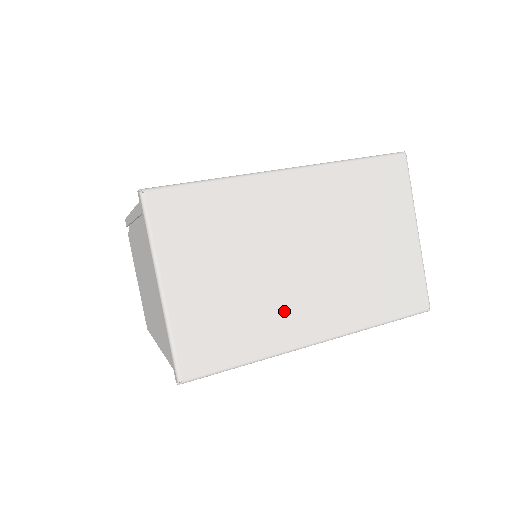
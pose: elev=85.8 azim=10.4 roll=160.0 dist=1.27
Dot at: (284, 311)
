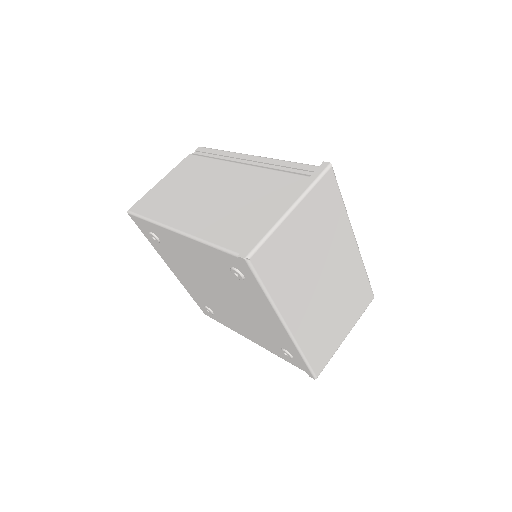
Dot at: (298, 293)
